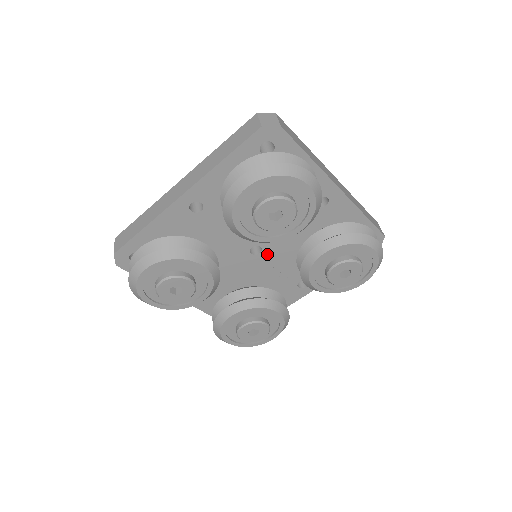
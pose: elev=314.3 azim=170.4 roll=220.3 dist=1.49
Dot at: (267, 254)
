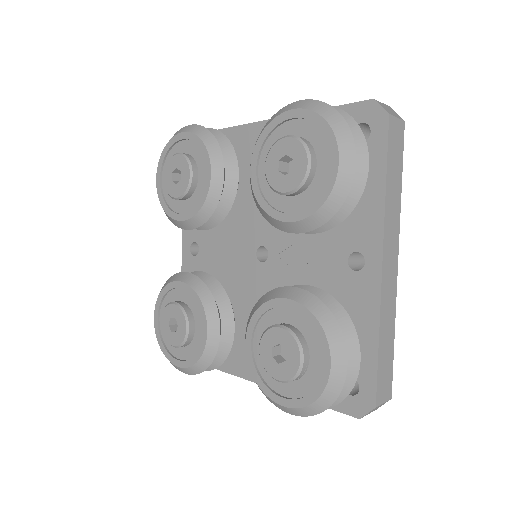
Dot at: (276, 250)
